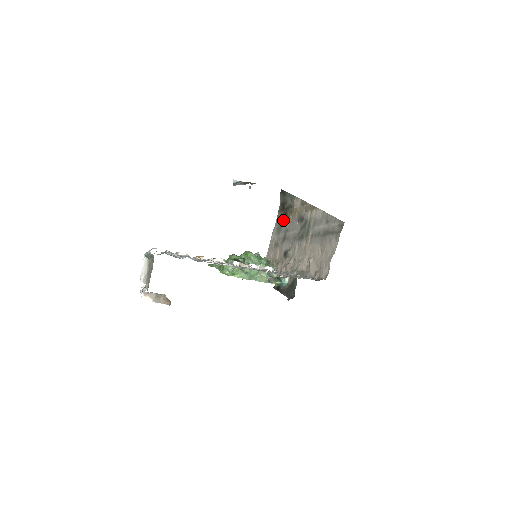
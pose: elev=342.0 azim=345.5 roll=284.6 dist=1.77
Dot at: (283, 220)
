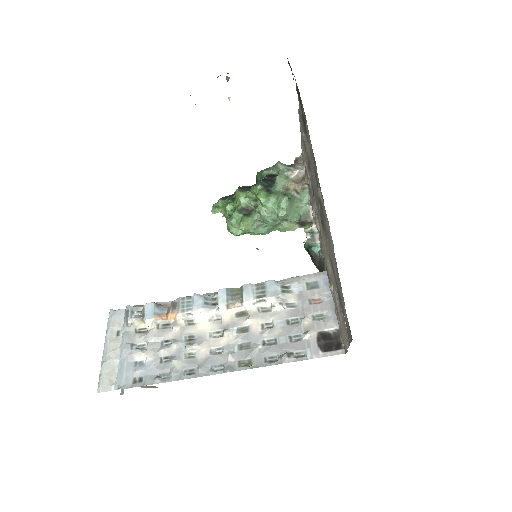
Dot at: (303, 122)
